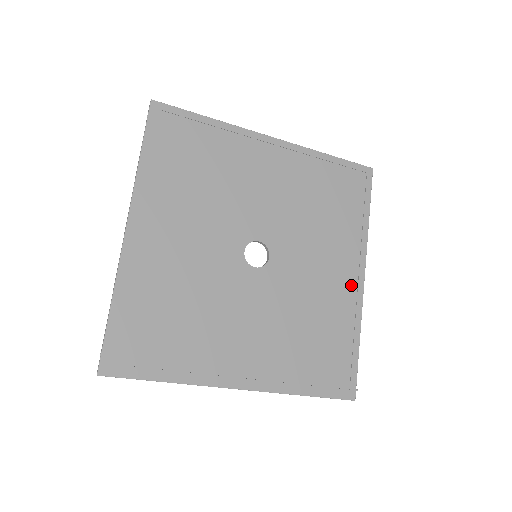
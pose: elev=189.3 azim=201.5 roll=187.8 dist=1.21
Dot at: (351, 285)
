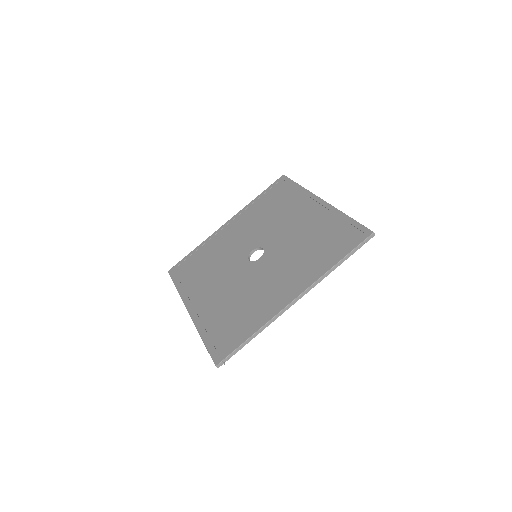
Dot at: (283, 298)
